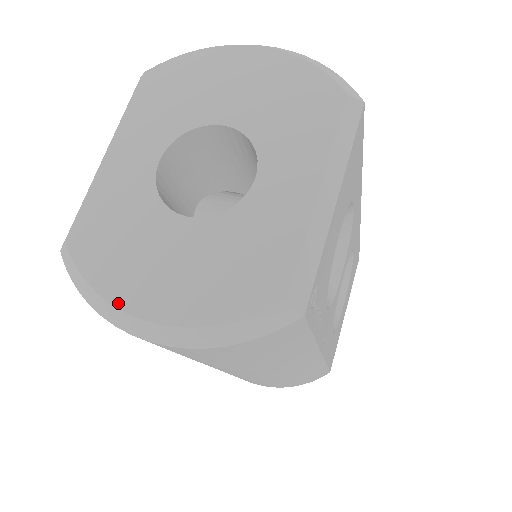
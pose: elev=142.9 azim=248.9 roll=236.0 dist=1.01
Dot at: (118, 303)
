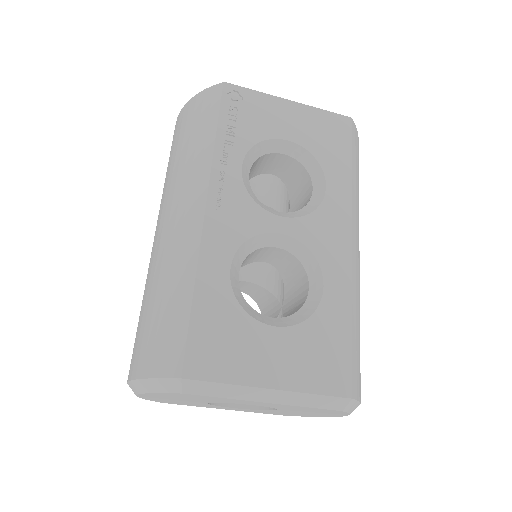
Dot at: occluded
